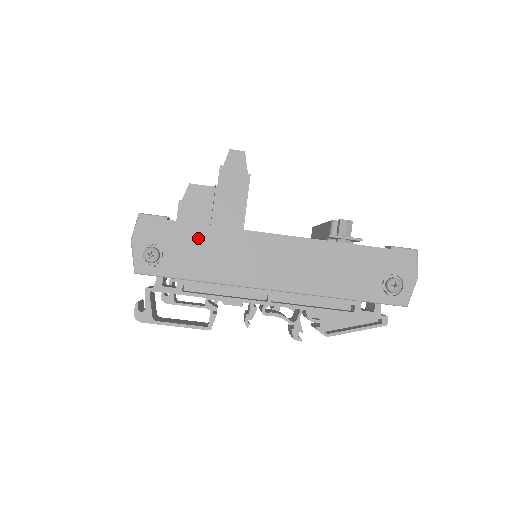
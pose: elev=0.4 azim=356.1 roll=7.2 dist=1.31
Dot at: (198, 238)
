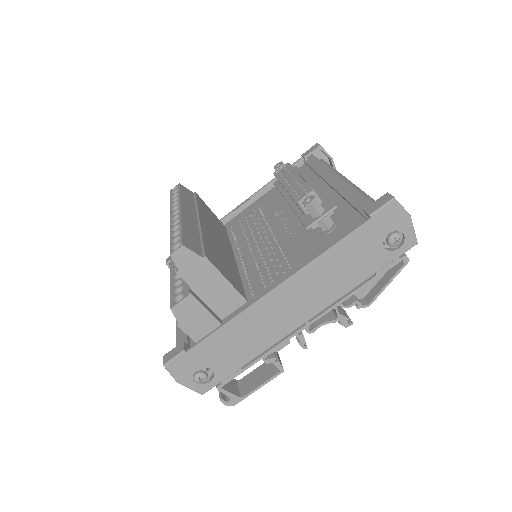
Dot at: (219, 343)
